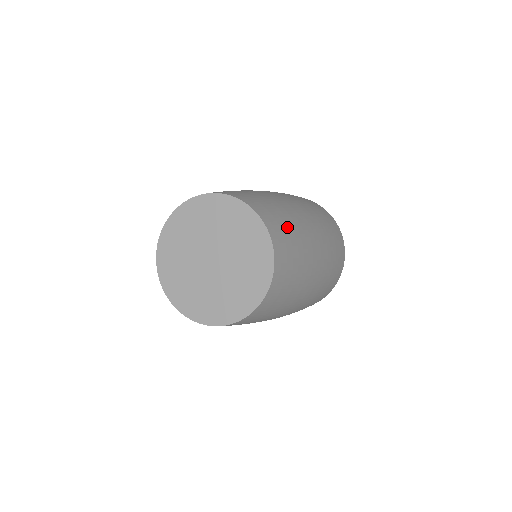
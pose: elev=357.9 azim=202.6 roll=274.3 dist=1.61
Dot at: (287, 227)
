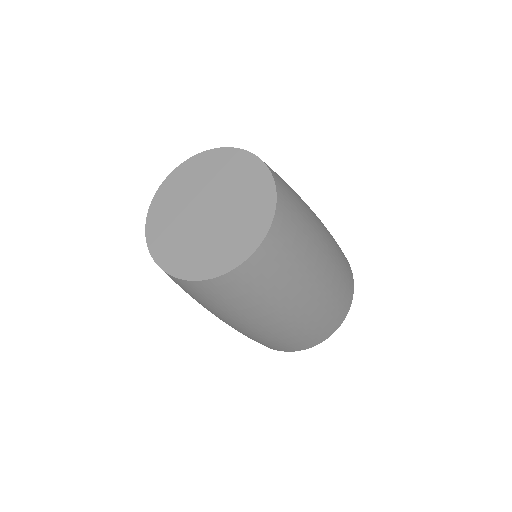
Dot at: (299, 219)
